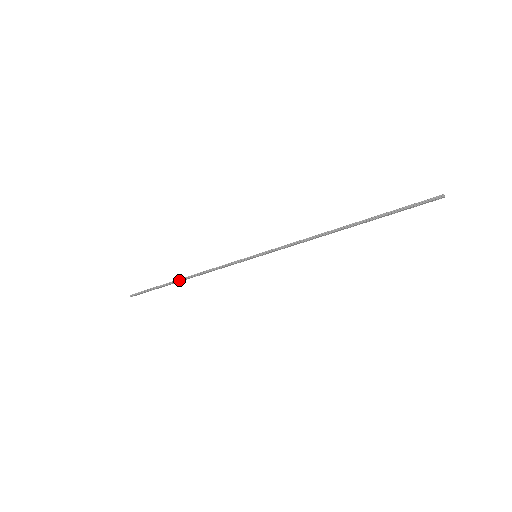
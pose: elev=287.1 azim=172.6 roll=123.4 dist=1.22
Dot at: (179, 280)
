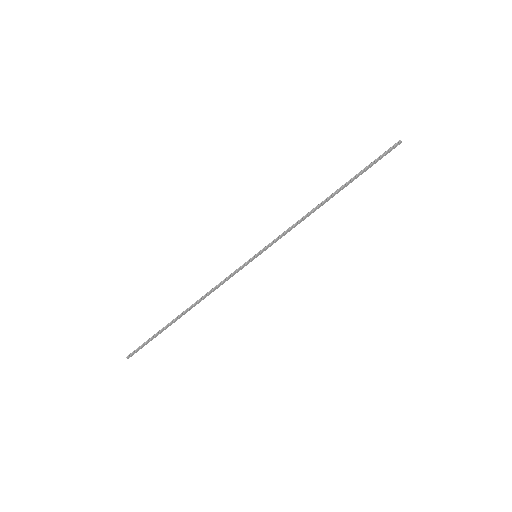
Dot at: (181, 314)
